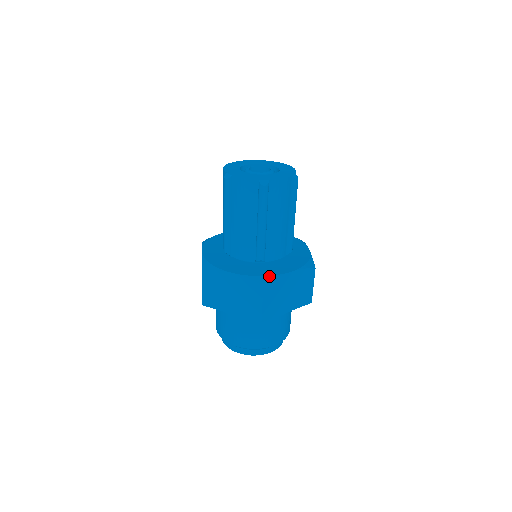
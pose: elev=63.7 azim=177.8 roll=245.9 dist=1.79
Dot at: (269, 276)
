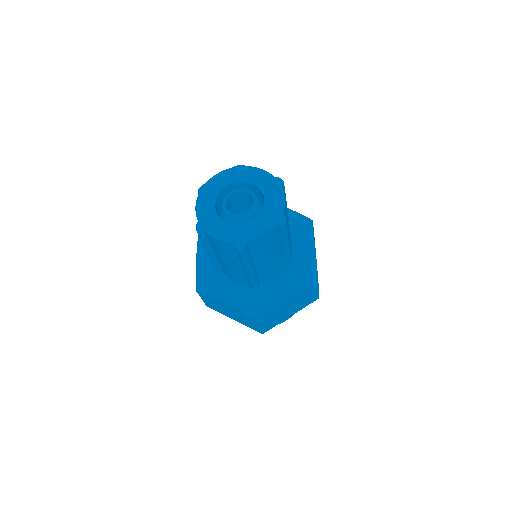
Dot at: (313, 271)
